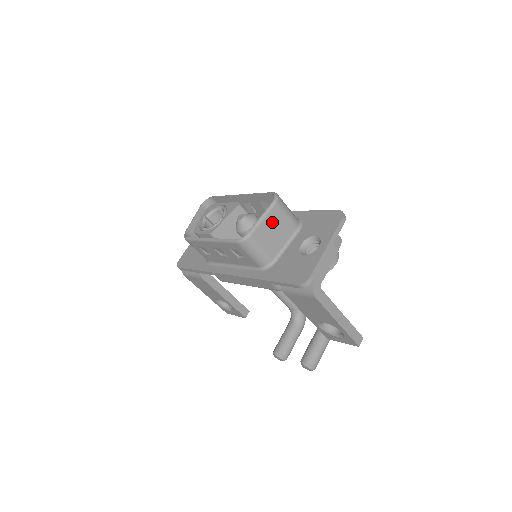
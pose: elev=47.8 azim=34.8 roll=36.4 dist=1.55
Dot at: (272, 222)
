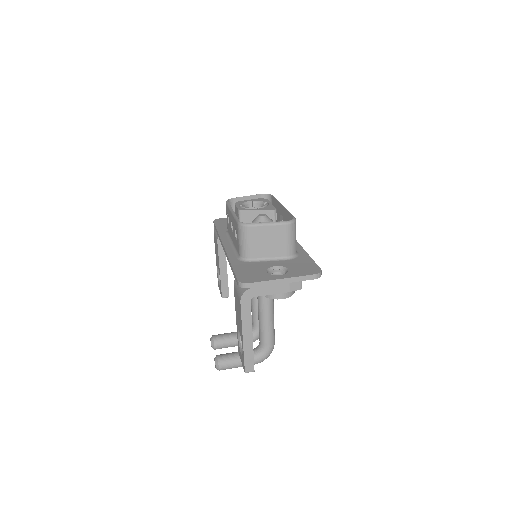
Dot at: (272, 233)
